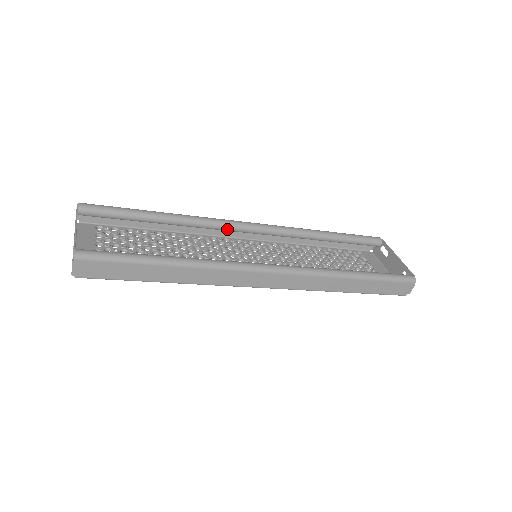
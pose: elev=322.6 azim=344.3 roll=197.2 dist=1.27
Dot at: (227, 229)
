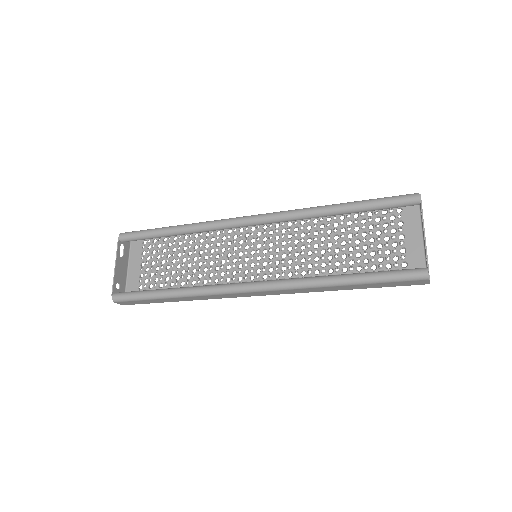
Dot at: occluded
